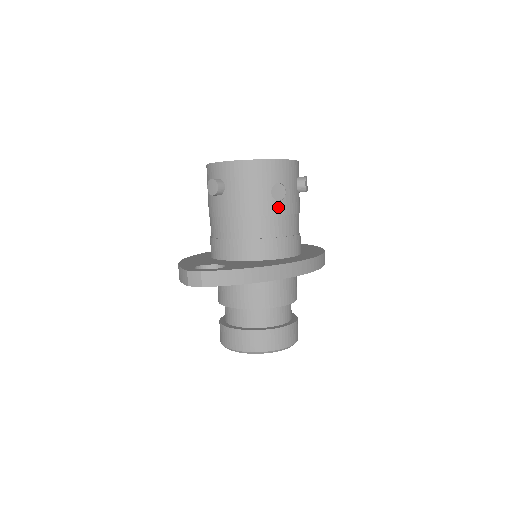
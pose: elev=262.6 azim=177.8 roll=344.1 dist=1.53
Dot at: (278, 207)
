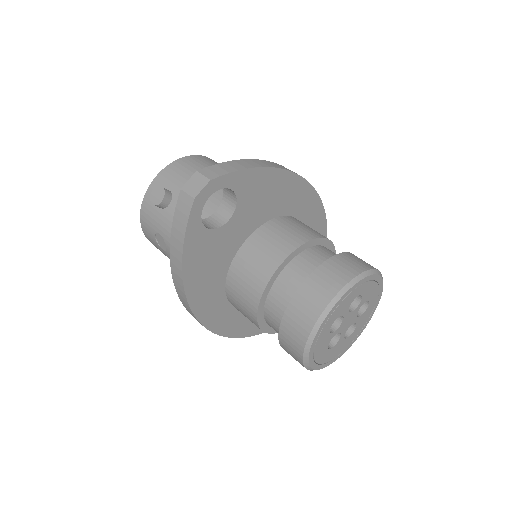
Dot at: occluded
